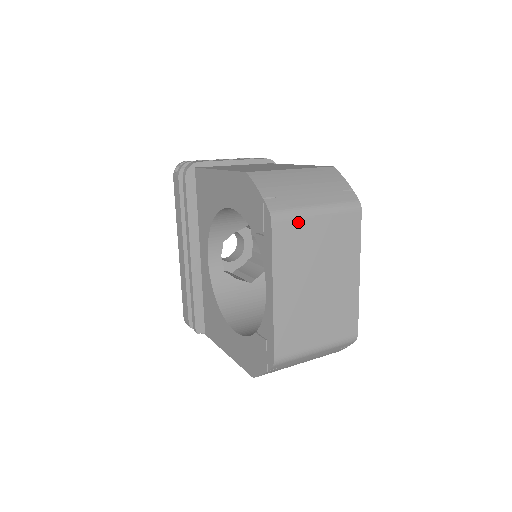
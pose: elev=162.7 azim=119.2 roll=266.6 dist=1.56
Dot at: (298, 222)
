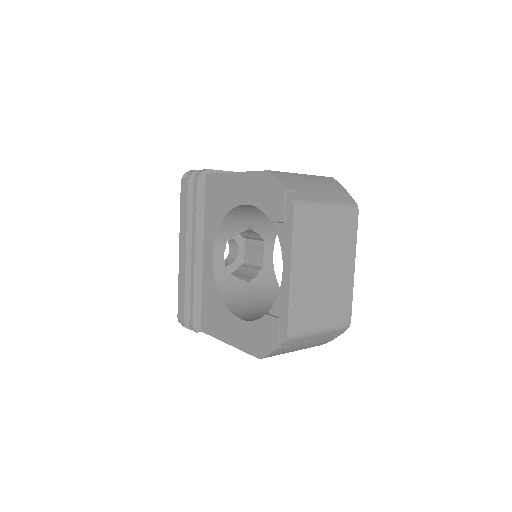
Dot at: (313, 213)
